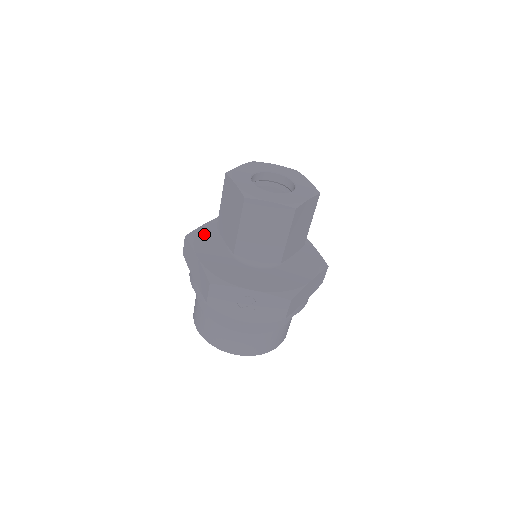
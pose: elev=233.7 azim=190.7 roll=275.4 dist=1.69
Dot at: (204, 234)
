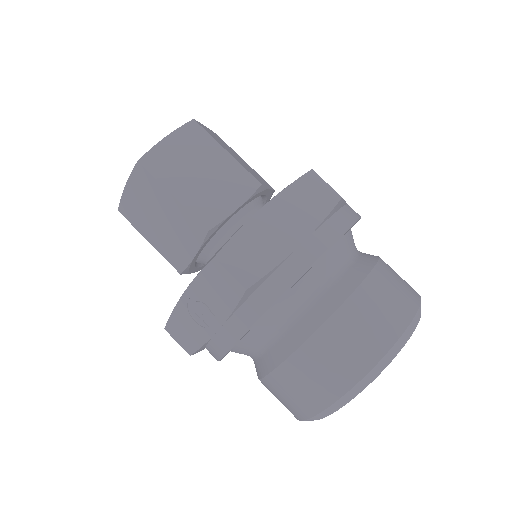
Dot at: occluded
